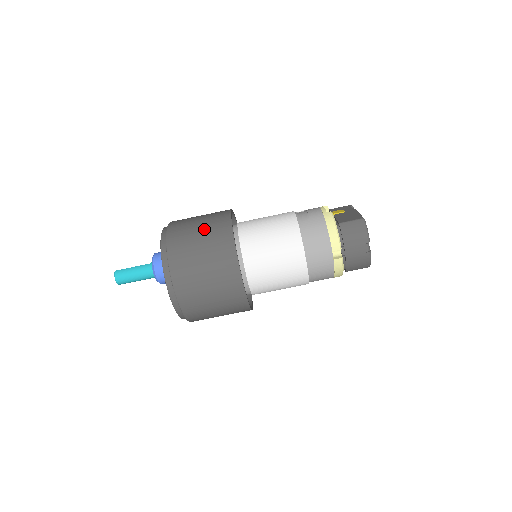
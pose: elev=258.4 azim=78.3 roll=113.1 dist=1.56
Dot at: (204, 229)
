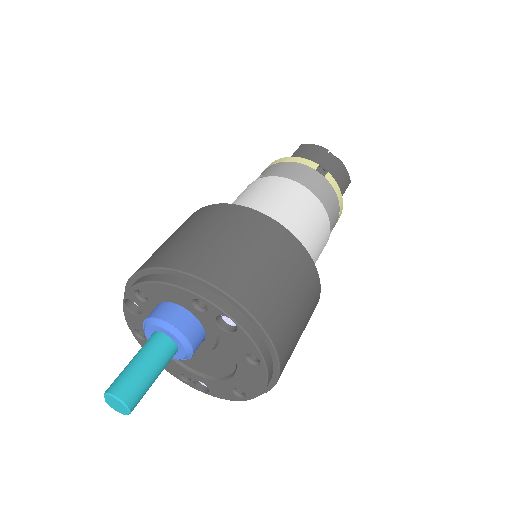
Dot at: (181, 230)
